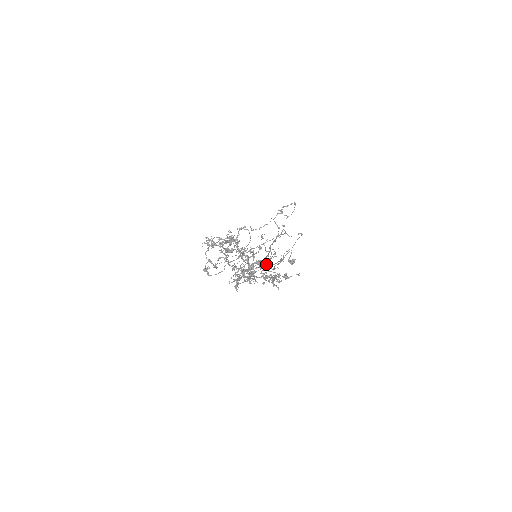
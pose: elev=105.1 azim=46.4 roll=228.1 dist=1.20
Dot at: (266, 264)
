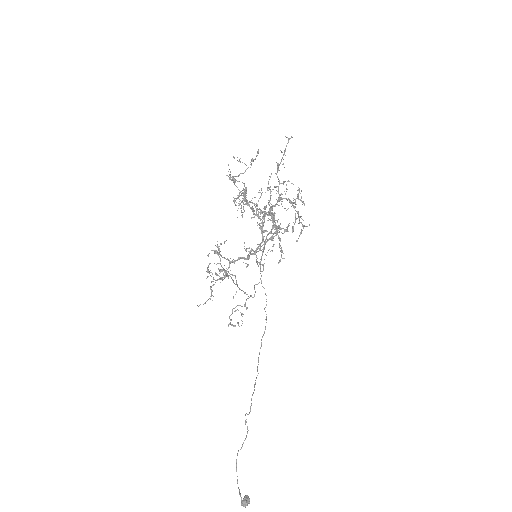
Dot at: (276, 230)
